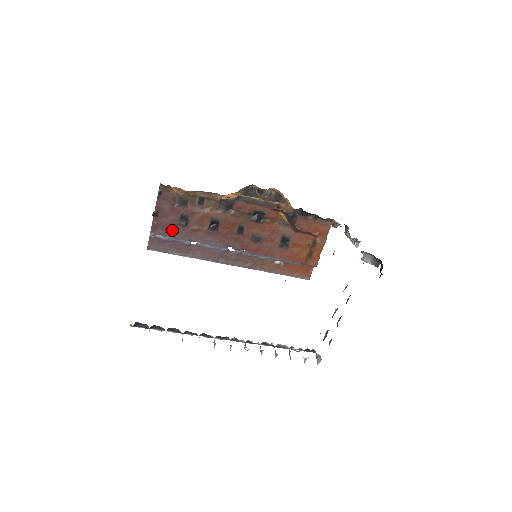
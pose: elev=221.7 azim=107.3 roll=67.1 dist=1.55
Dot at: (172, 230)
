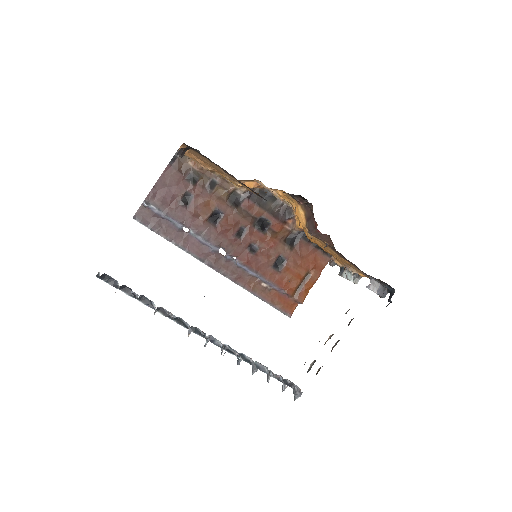
Dot at: (169, 205)
